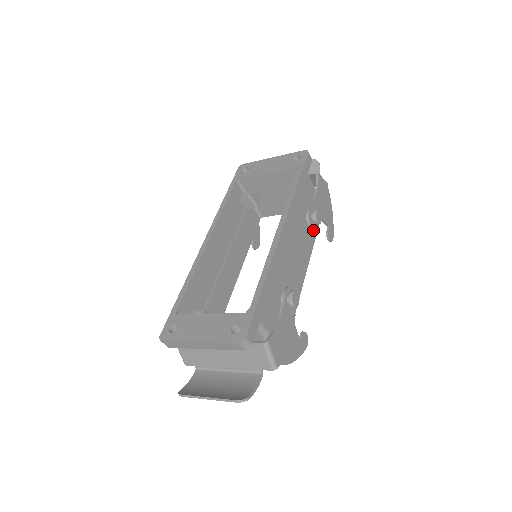
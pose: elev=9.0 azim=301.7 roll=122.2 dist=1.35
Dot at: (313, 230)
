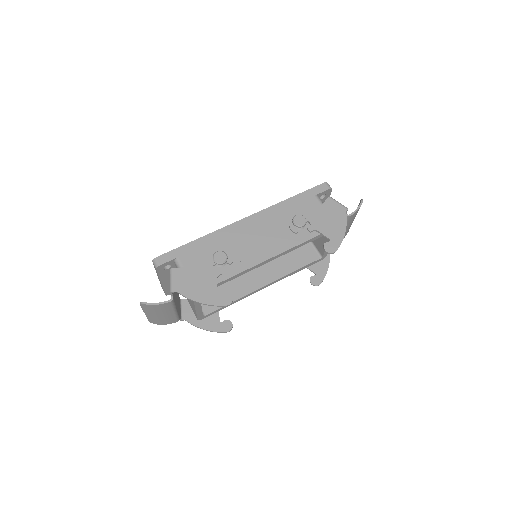
Dot at: (293, 232)
